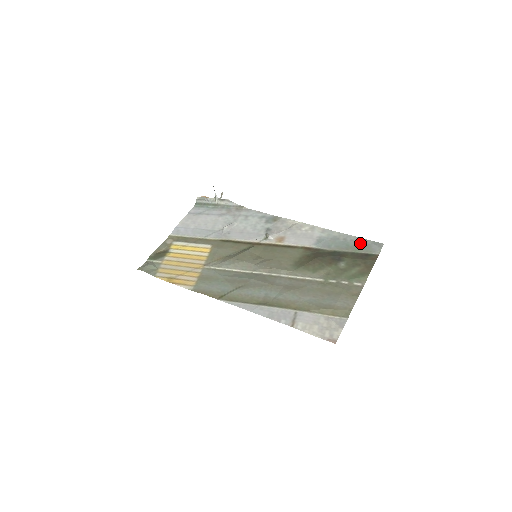
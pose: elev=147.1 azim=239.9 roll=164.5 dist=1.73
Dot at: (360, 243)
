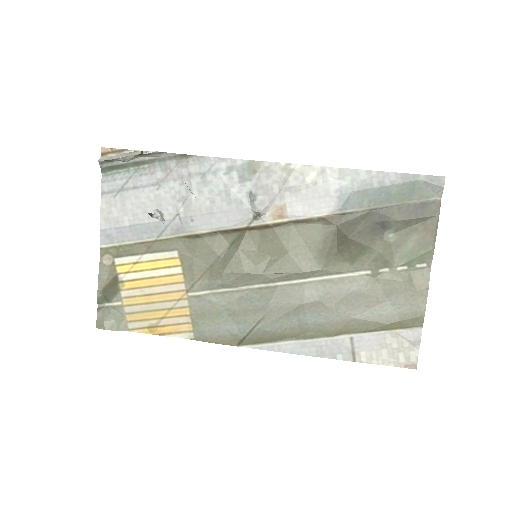
Dot at: (407, 185)
